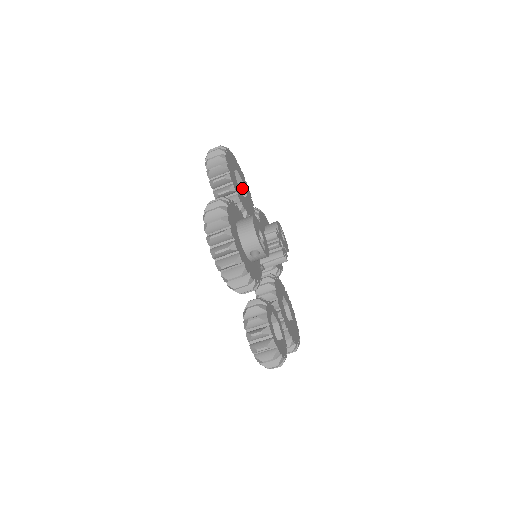
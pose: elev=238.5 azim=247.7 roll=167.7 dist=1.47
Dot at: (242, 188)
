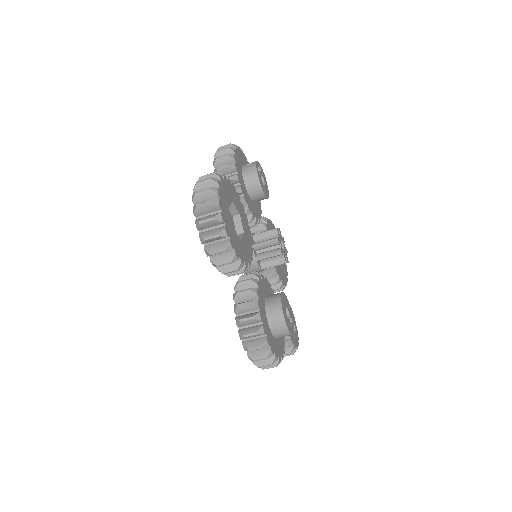
Dot at: (232, 207)
